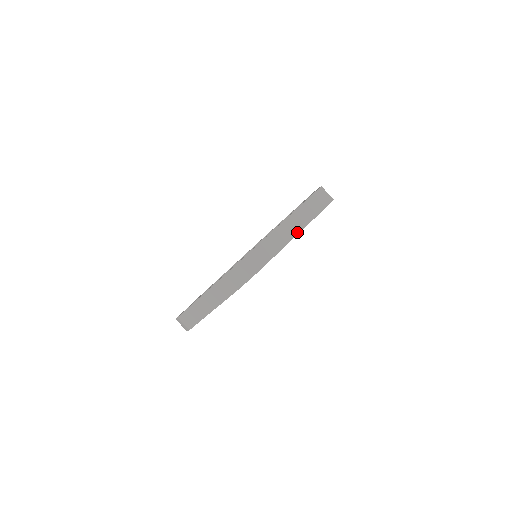
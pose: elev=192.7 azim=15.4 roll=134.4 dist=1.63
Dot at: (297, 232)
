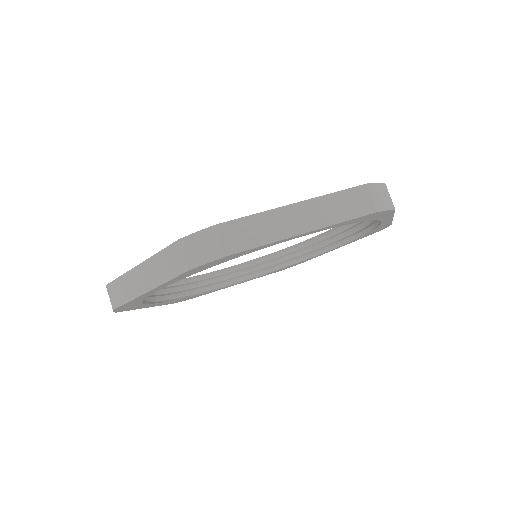
Dot at: (151, 286)
